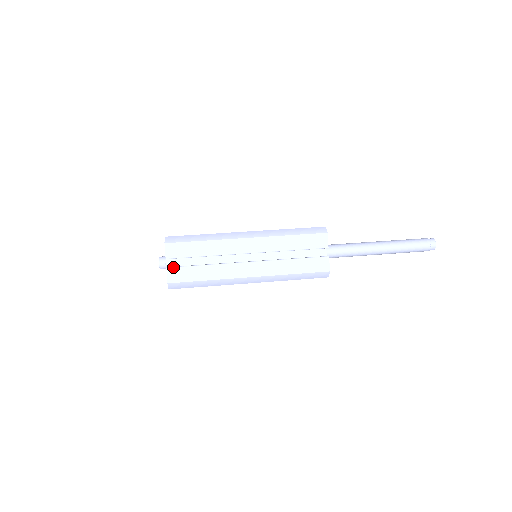
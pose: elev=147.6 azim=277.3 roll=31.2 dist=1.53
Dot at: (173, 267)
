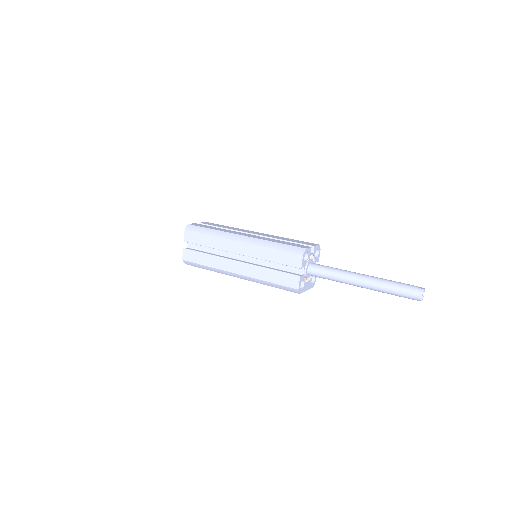
Dot at: (187, 249)
